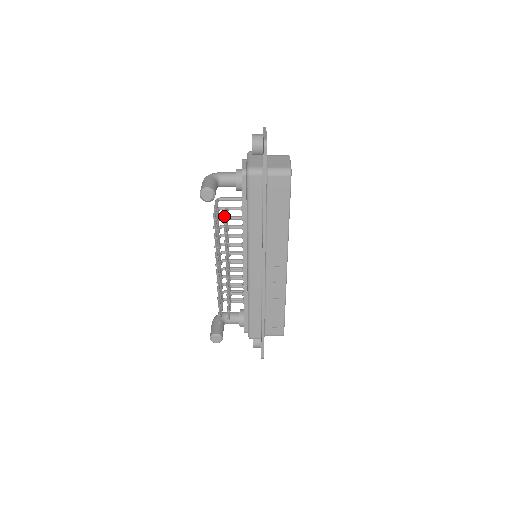
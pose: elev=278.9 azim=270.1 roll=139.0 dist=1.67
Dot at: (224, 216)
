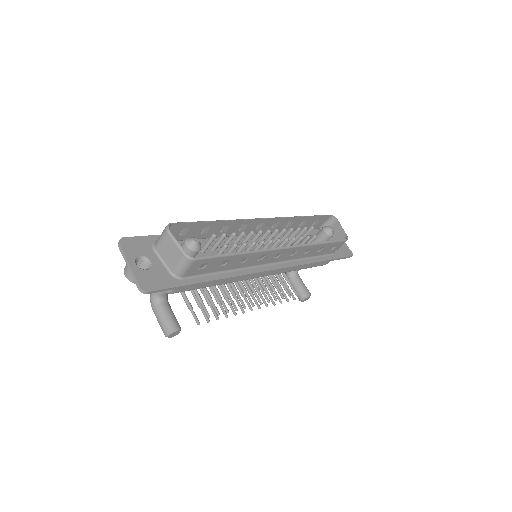
Dot at: occluded
